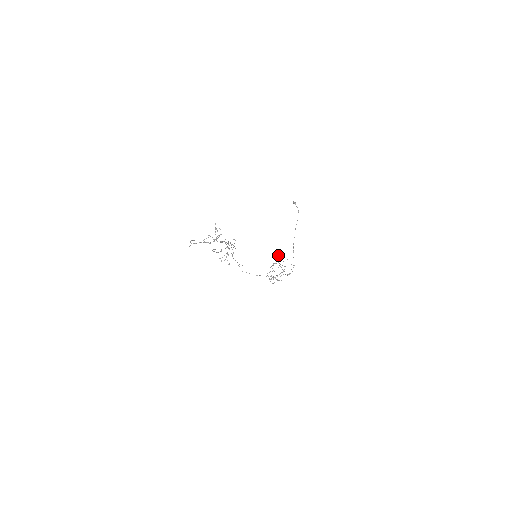
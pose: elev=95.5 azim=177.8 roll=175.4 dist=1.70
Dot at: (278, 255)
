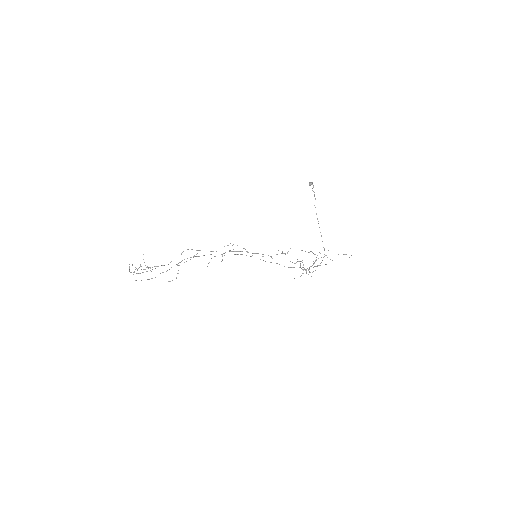
Dot at: occluded
